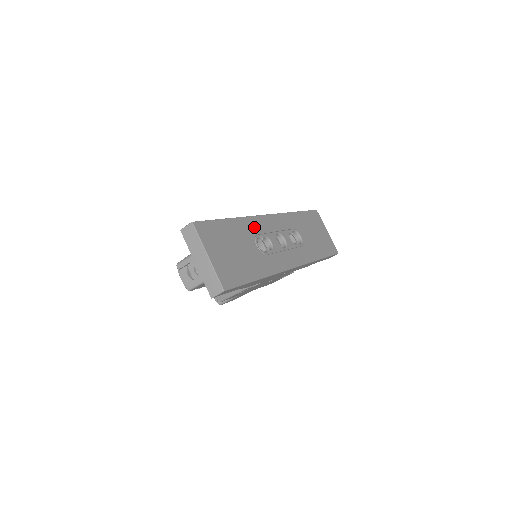
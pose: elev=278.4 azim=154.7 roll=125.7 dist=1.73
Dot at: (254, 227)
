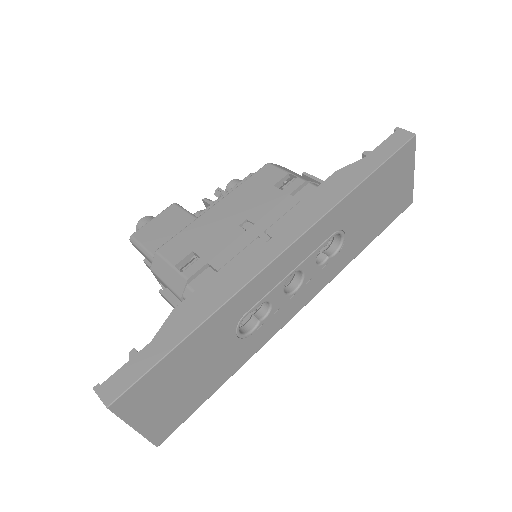
Dot at: (242, 305)
